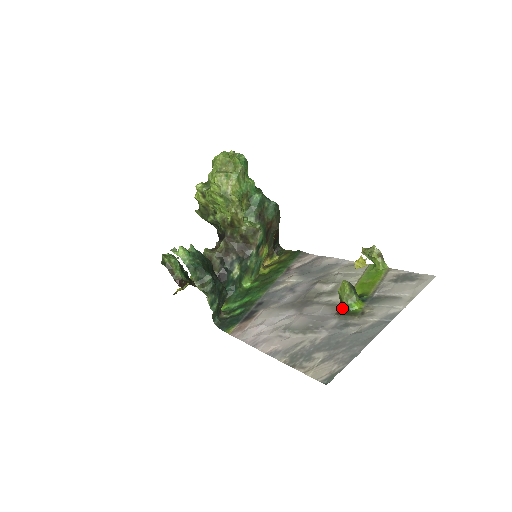
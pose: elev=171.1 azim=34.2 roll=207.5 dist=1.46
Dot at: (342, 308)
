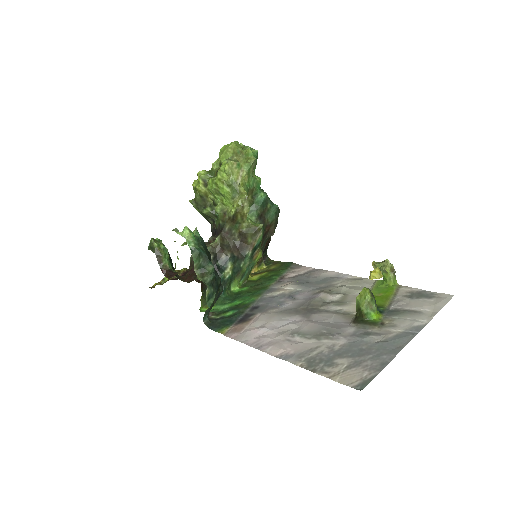
Dot at: (358, 317)
